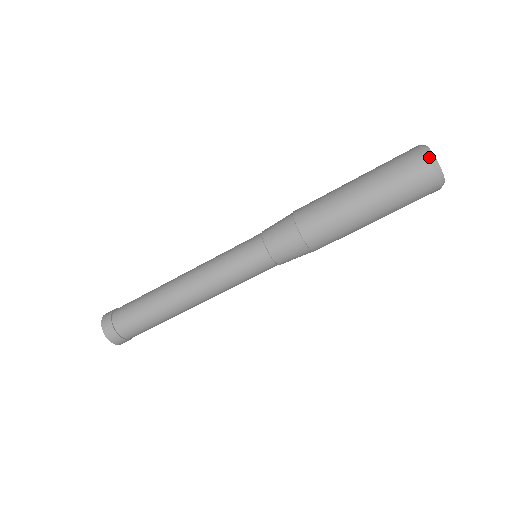
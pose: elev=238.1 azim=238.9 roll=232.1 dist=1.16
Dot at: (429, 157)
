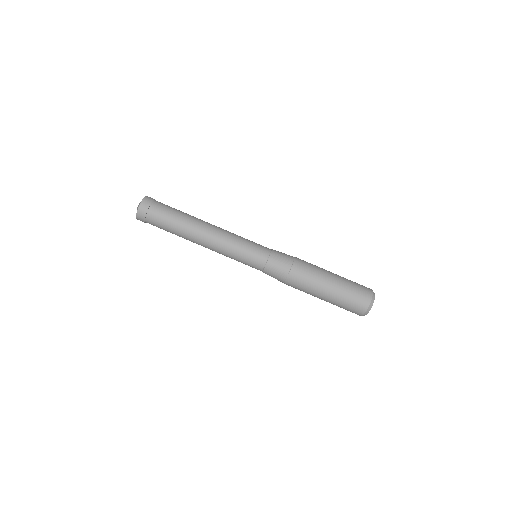
Dot at: (372, 290)
